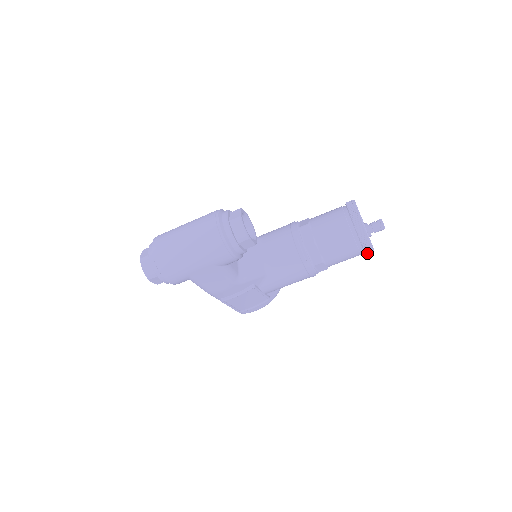
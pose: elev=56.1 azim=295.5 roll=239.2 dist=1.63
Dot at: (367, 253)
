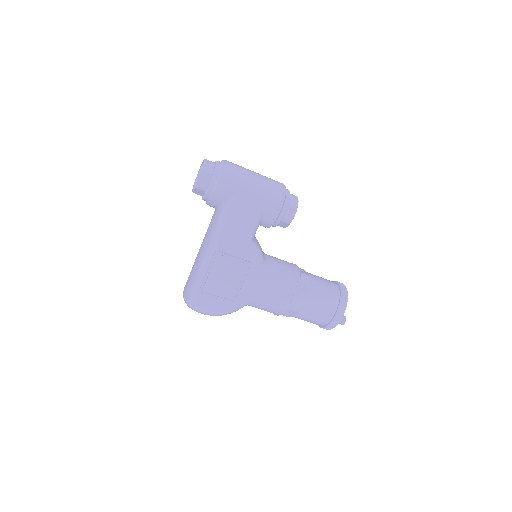
Dot at: (336, 318)
